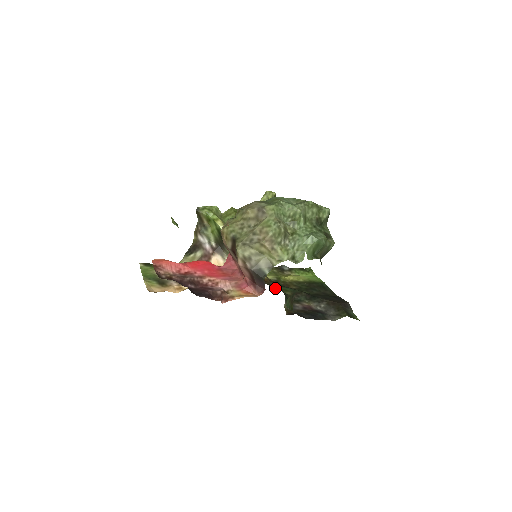
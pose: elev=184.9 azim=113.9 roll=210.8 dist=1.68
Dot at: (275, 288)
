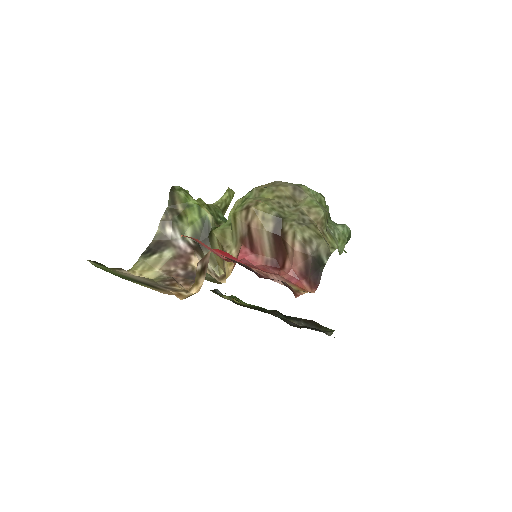
Dot at: occluded
